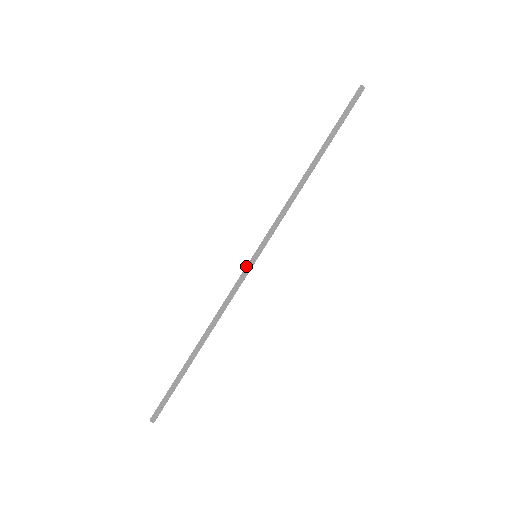
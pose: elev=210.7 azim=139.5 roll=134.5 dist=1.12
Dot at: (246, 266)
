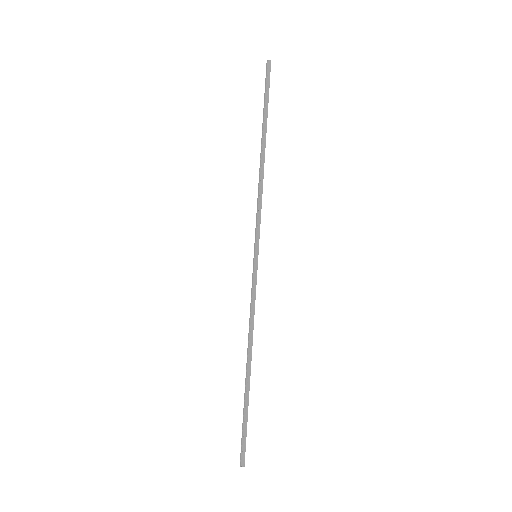
Dot at: (254, 270)
